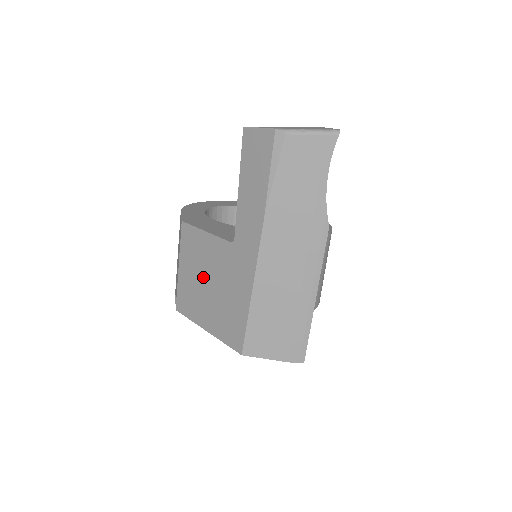
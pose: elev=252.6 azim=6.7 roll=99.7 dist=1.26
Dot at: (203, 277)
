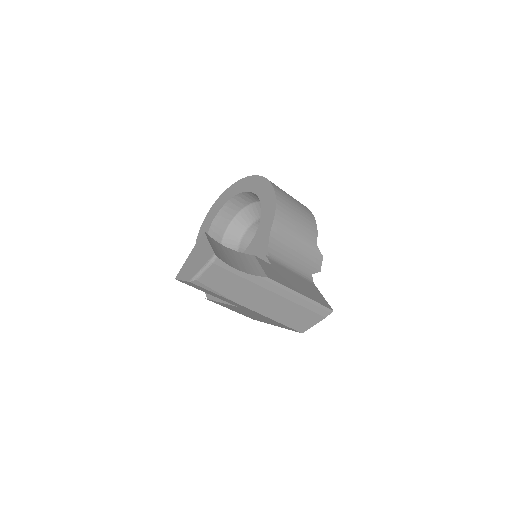
Dot at: occluded
